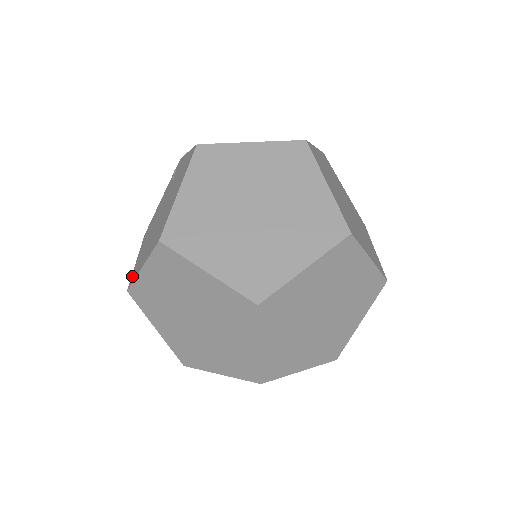
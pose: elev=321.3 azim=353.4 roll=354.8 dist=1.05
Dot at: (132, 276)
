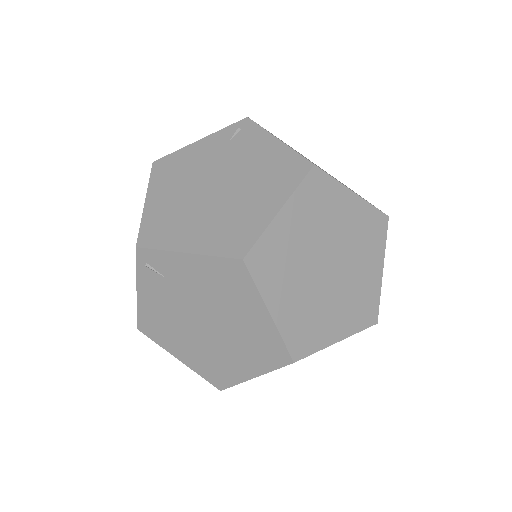
Dot at: (210, 378)
